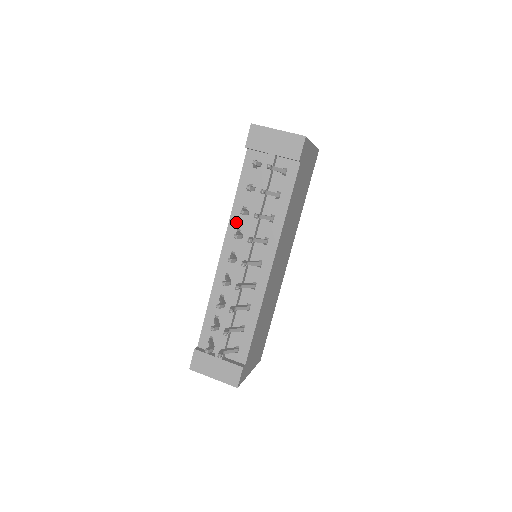
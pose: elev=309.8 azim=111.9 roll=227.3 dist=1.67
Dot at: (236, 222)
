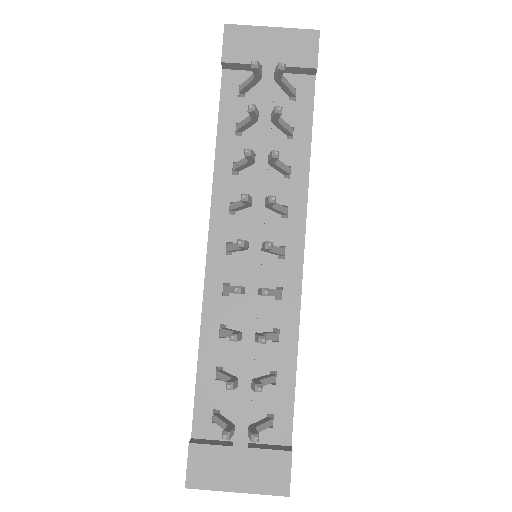
Dot at: (225, 190)
